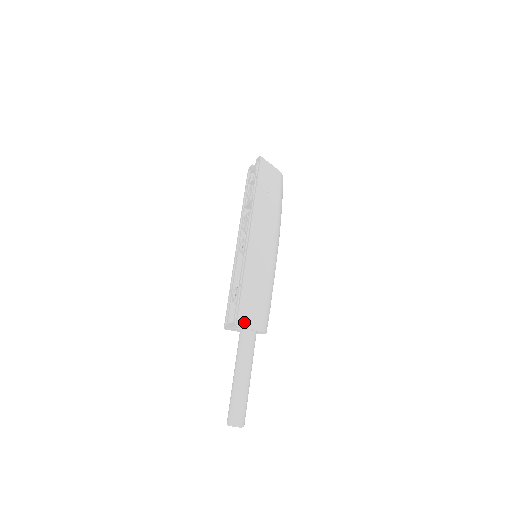
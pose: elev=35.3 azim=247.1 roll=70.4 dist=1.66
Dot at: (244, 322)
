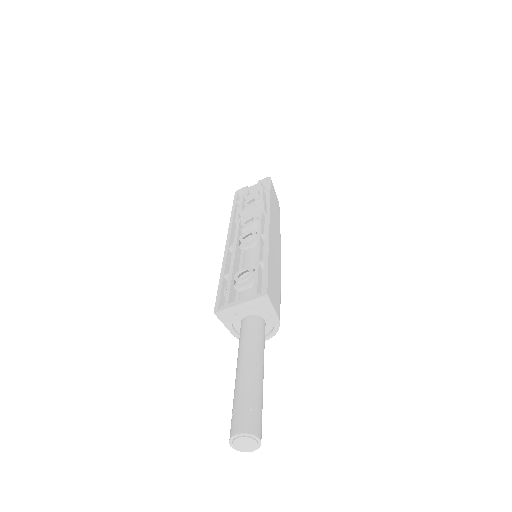
Dot at: (271, 298)
